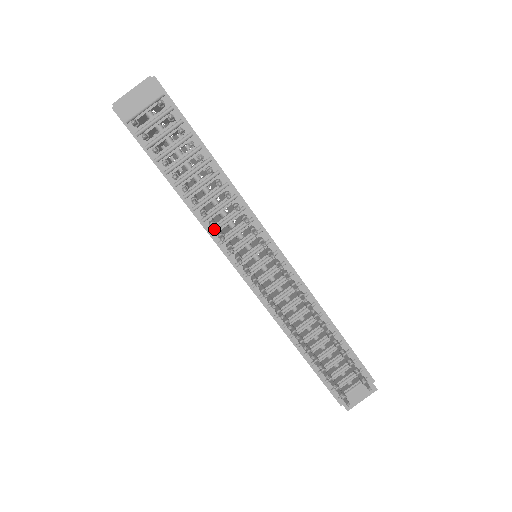
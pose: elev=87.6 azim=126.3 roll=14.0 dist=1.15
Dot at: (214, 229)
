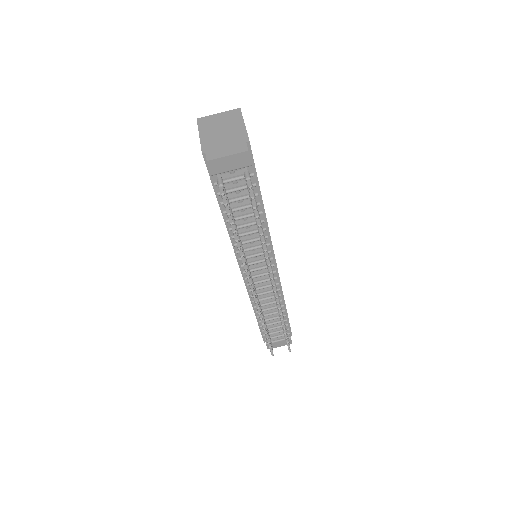
Dot at: occluded
